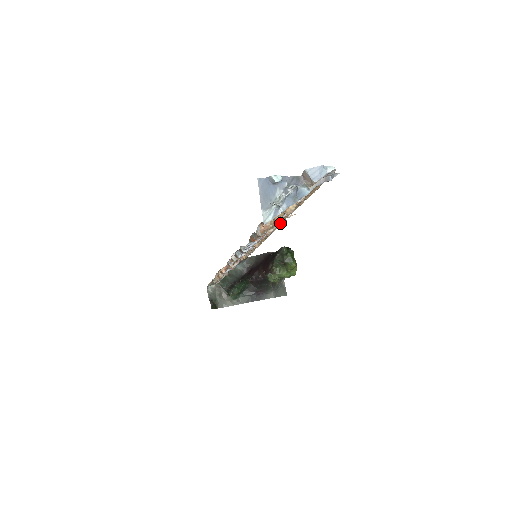
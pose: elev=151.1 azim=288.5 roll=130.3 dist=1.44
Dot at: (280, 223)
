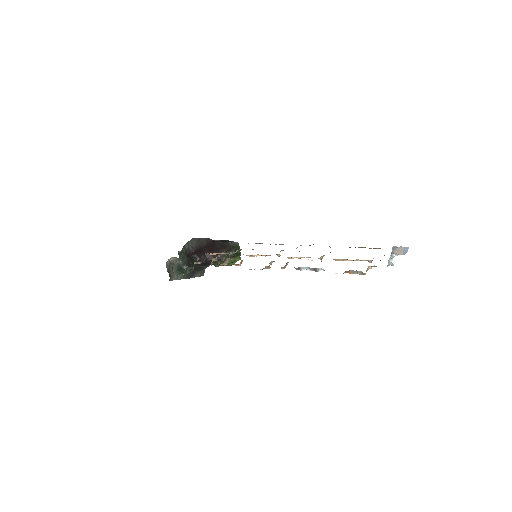
Dot at: occluded
